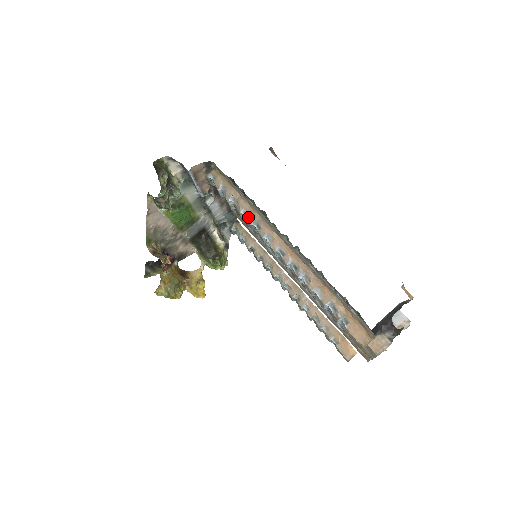
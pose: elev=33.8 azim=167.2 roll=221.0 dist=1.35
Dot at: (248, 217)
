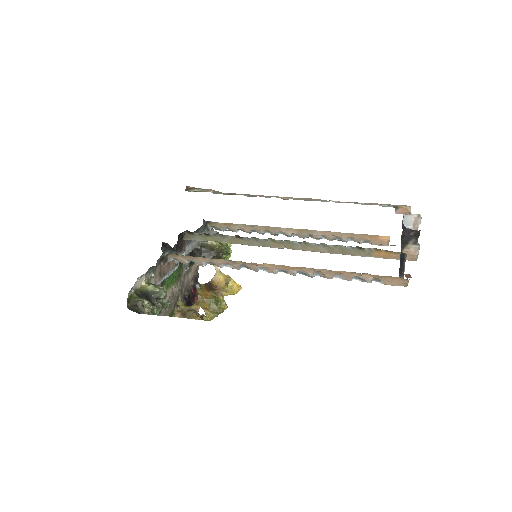
Dot at: (231, 267)
